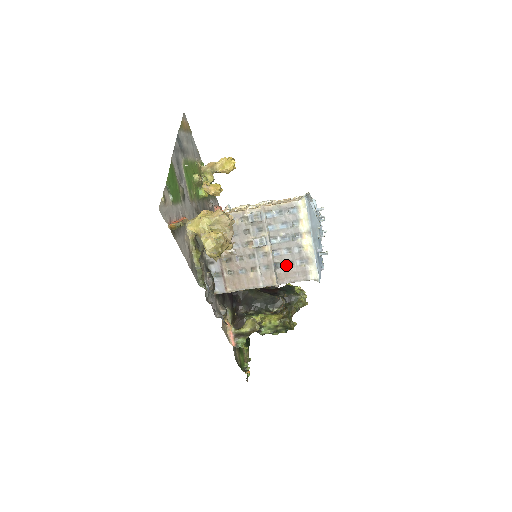
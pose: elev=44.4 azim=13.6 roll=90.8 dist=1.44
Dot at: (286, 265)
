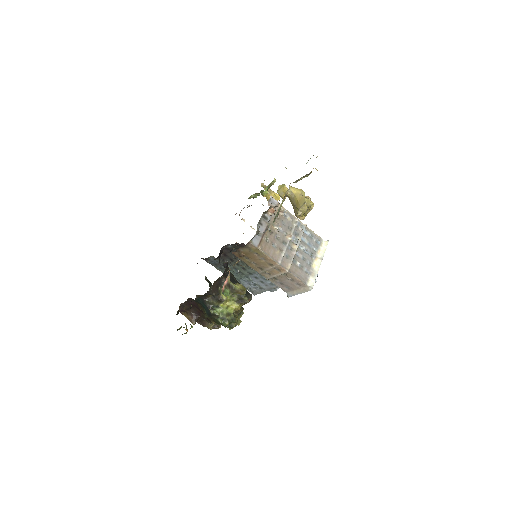
Dot at: (299, 265)
